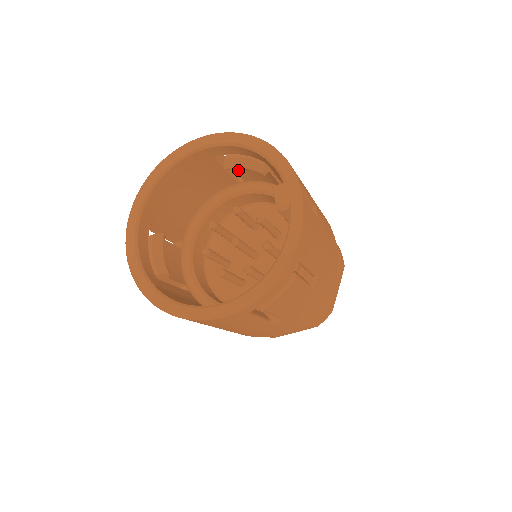
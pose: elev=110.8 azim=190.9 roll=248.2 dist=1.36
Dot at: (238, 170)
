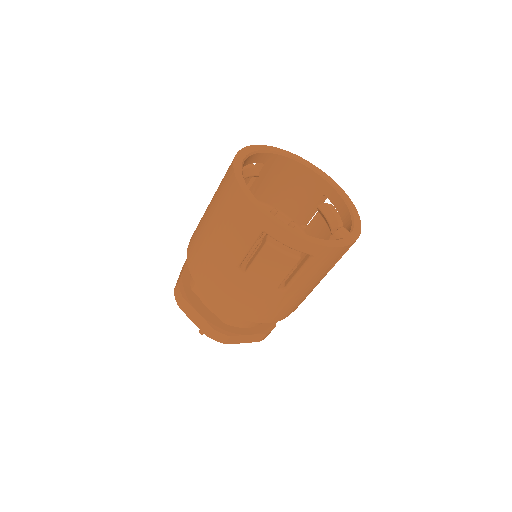
Dot at: (316, 218)
